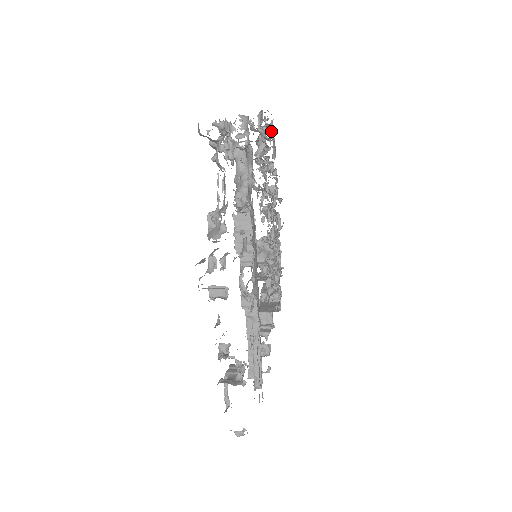
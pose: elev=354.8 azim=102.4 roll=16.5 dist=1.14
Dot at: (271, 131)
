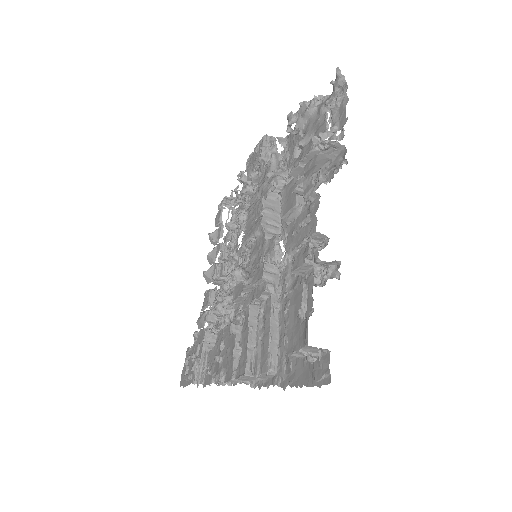
Dot at: (231, 205)
